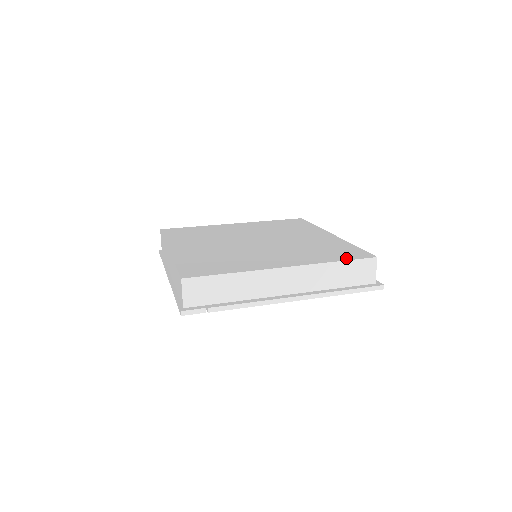
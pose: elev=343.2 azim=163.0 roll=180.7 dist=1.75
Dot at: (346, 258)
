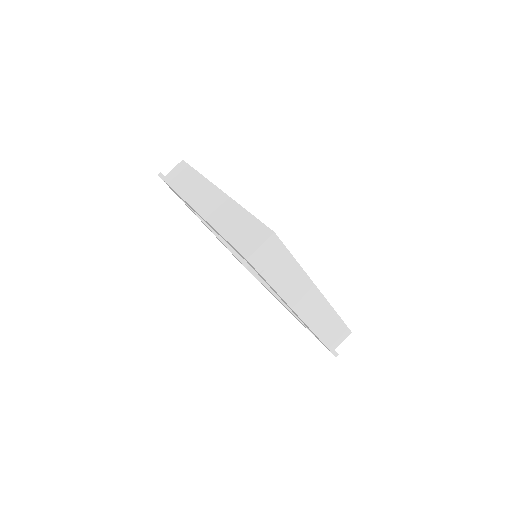
Dot at: occluded
